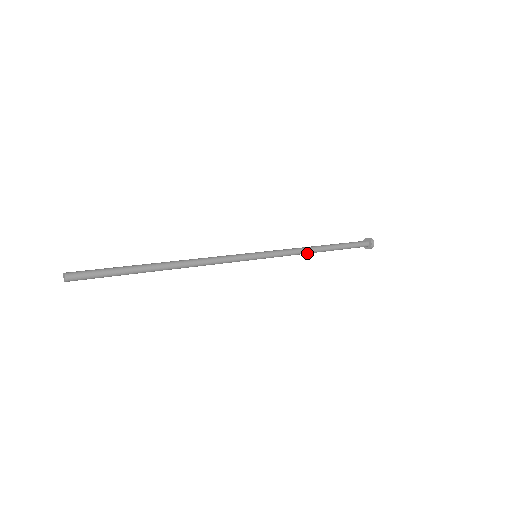
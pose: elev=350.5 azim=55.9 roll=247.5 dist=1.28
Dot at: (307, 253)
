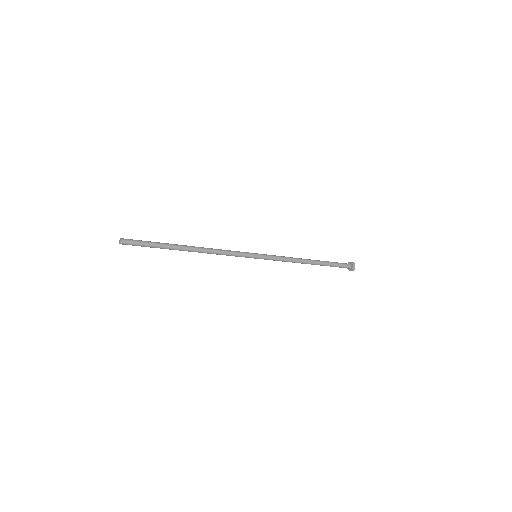
Dot at: (297, 262)
